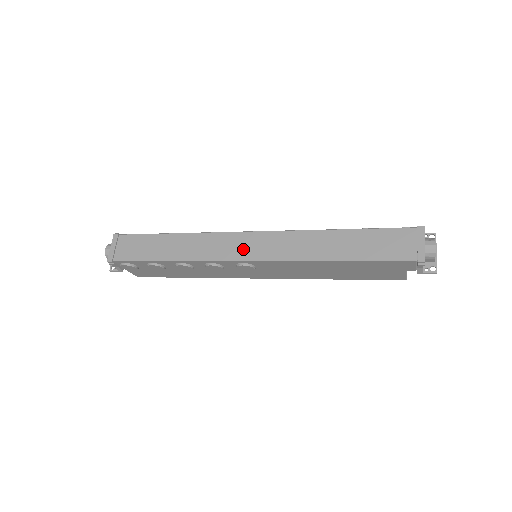
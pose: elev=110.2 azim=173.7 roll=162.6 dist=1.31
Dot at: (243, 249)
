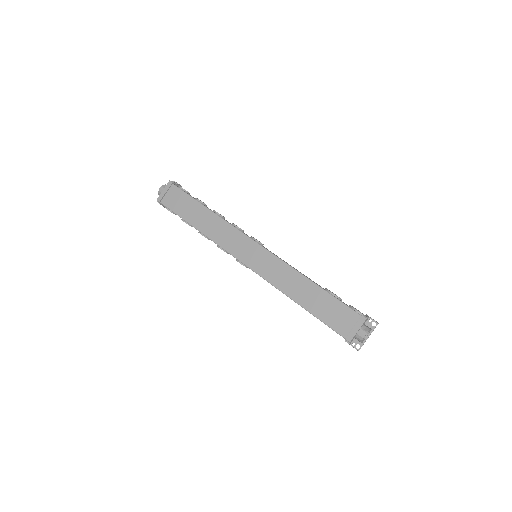
Dot at: (244, 252)
